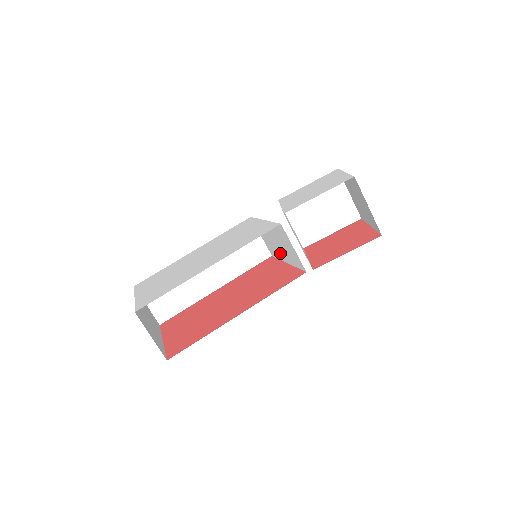
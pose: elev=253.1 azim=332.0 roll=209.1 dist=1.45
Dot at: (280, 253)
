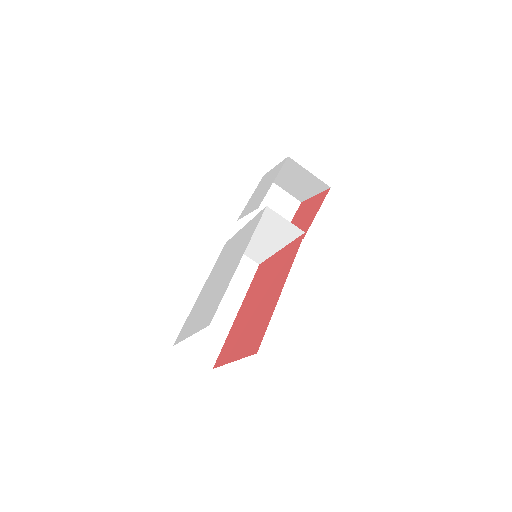
Dot at: (270, 247)
